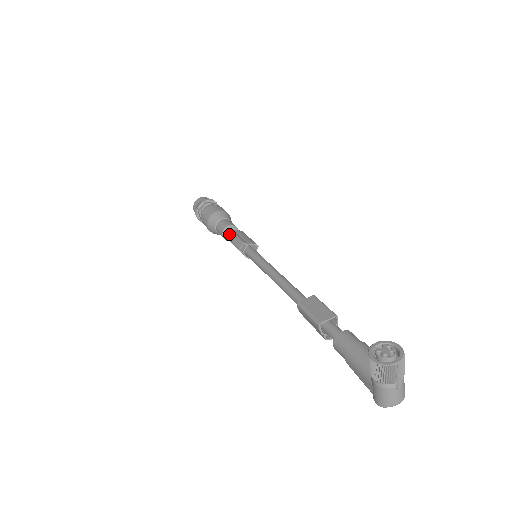
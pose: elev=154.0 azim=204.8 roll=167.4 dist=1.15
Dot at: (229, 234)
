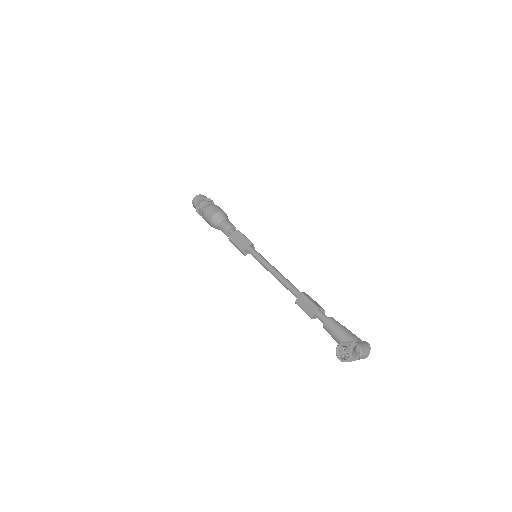
Dot at: (231, 242)
